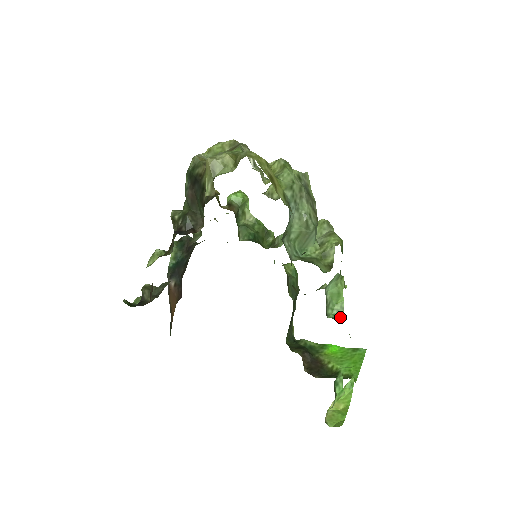
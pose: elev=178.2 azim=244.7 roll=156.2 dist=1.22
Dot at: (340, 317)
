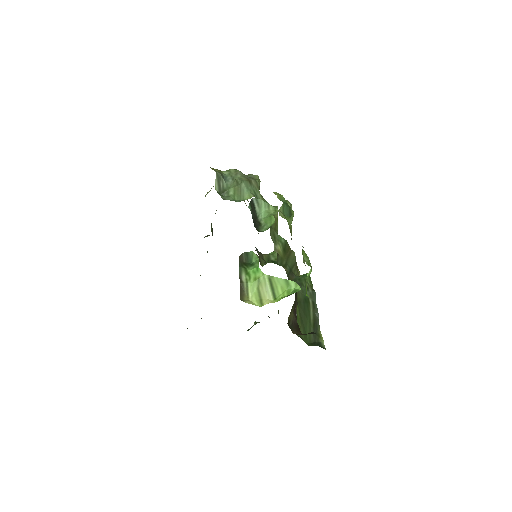
Dot at: occluded
